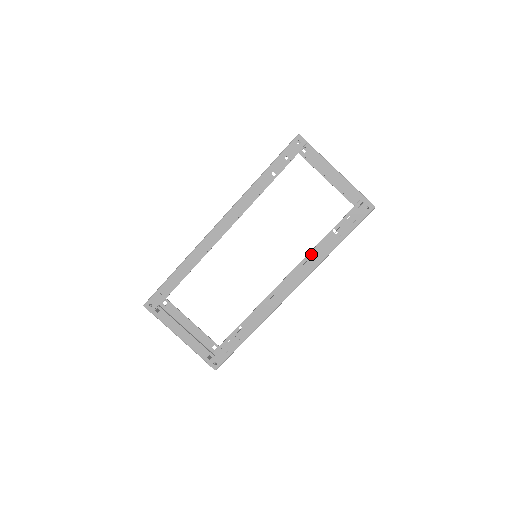
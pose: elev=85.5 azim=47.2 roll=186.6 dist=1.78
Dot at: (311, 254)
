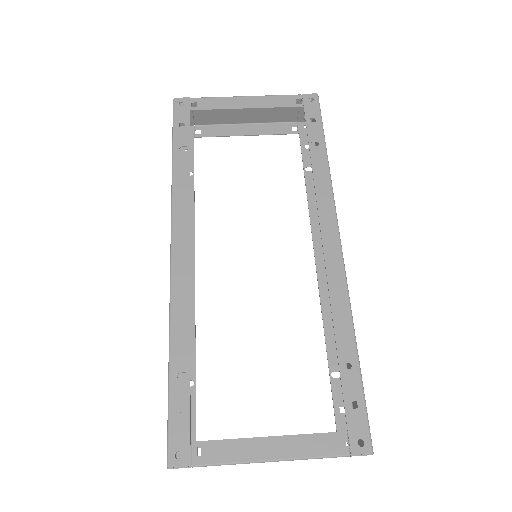
Dot at: (312, 210)
